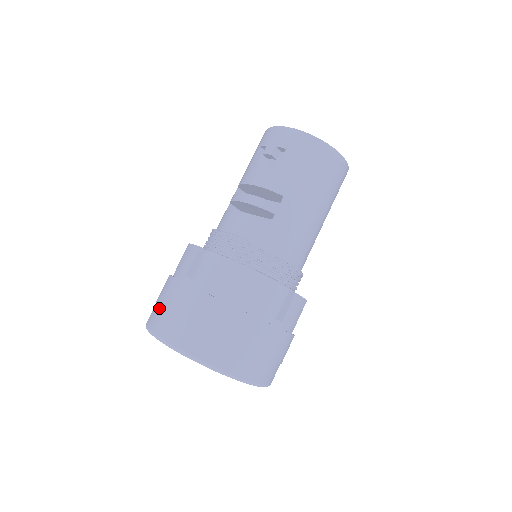
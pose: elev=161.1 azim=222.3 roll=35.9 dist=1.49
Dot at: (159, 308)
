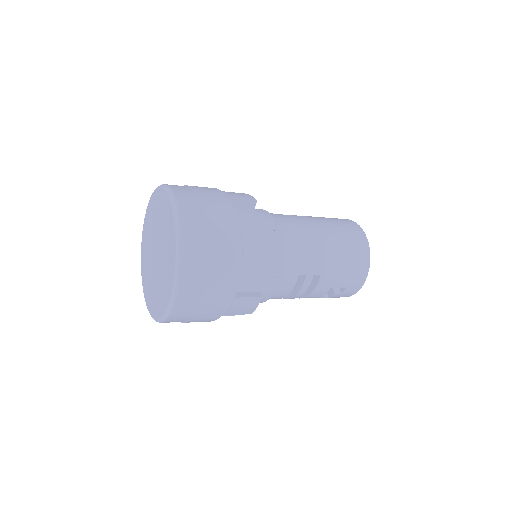
Dot at: occluded
